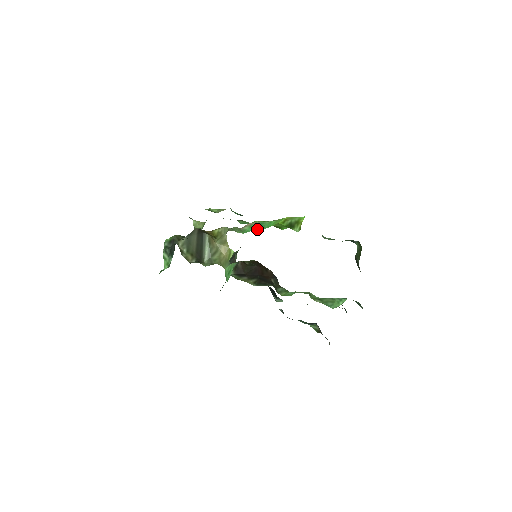
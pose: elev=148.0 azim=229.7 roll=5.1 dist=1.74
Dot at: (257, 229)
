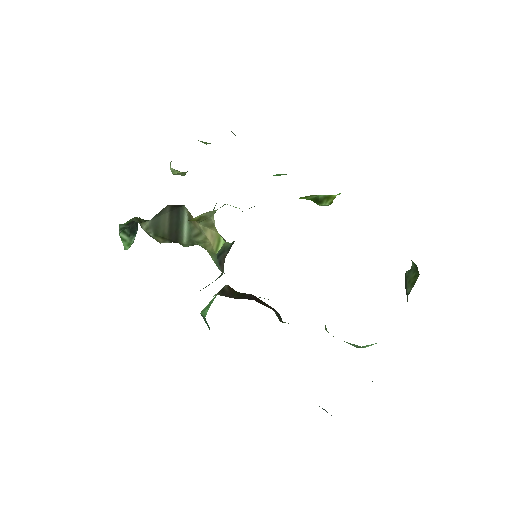
Dot at: occluded
